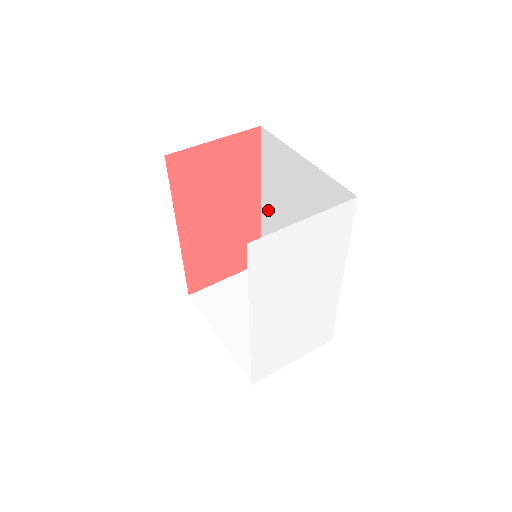
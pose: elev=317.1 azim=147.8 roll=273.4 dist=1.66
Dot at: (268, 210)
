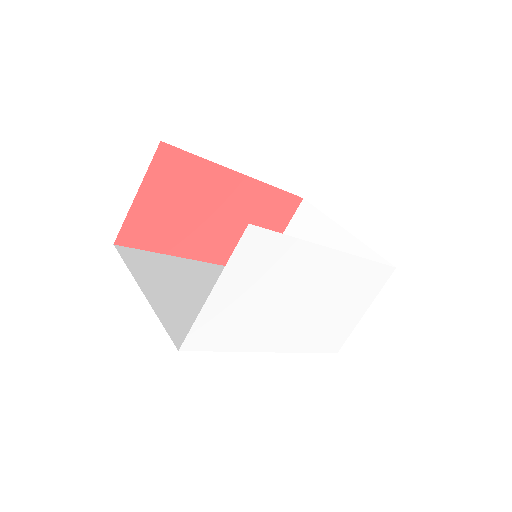
Dot at: occluded
